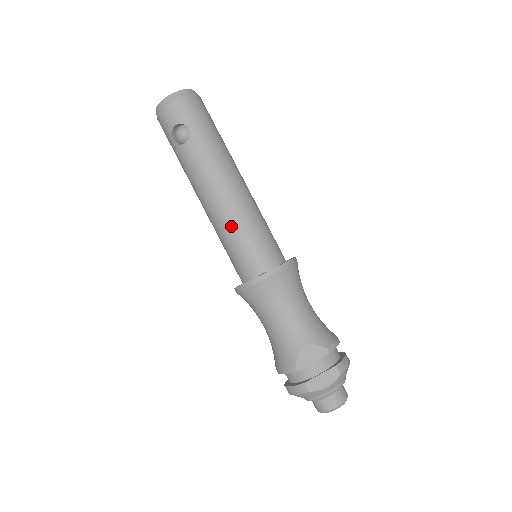
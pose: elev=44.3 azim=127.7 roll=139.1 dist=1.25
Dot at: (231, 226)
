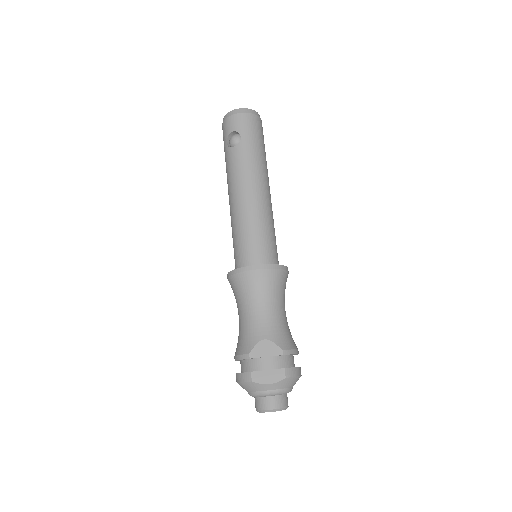
Dot at: (243, 221)
